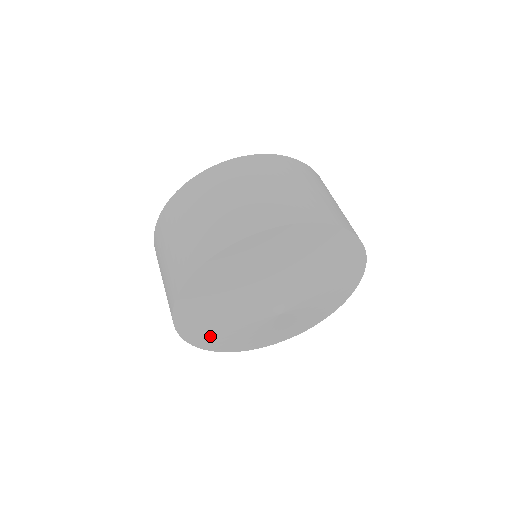
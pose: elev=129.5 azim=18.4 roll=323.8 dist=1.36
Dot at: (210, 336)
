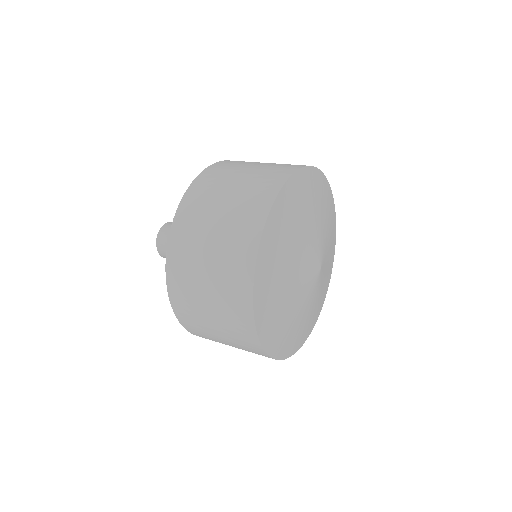
Dot at: (297, 336)
